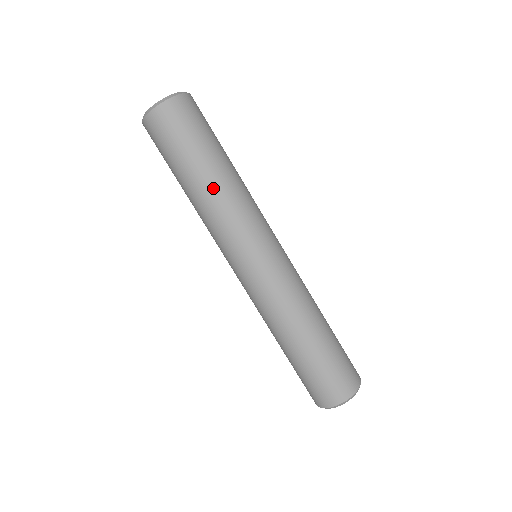
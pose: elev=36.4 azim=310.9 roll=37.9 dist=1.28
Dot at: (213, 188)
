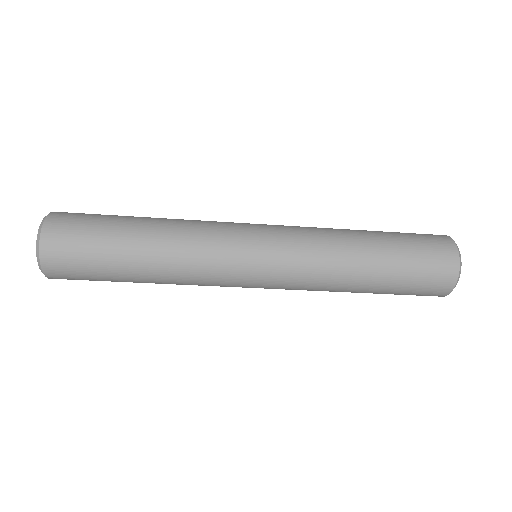
Dot at: (160, 238)
